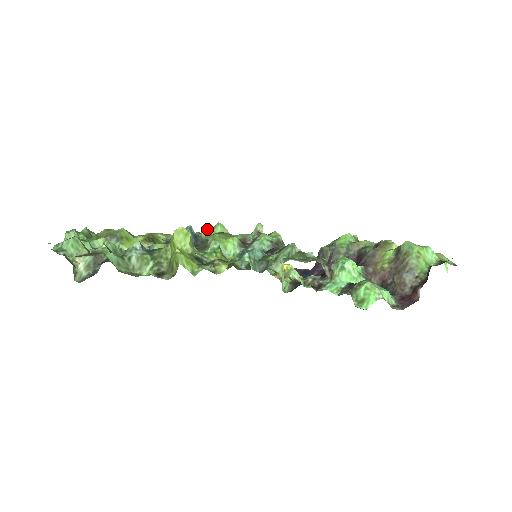
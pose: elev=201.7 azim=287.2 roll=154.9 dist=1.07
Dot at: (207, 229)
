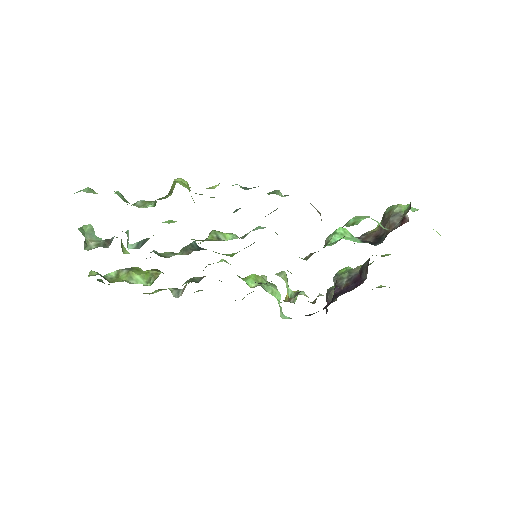
Dot at: occluded
